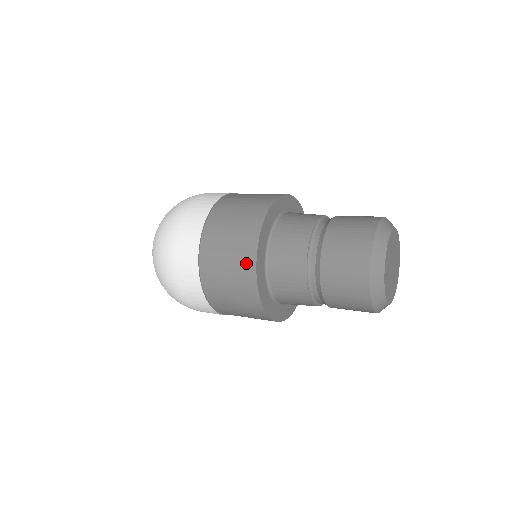
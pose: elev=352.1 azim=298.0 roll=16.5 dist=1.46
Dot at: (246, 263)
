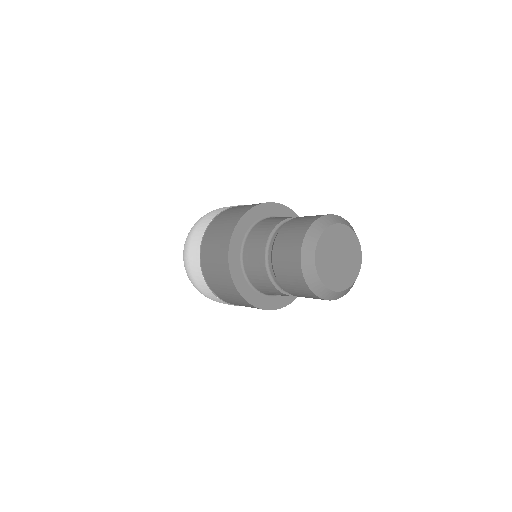
Dot at: (230, 286)
